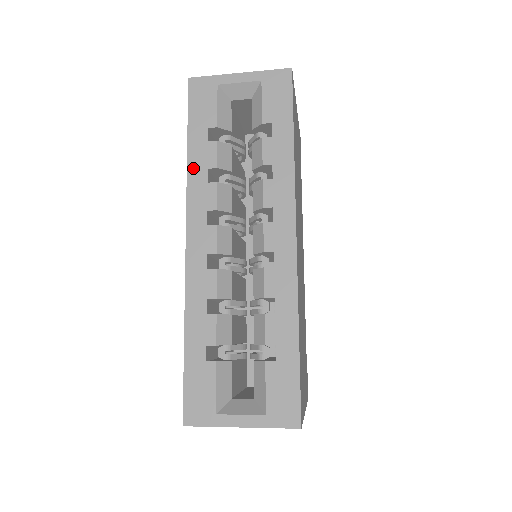
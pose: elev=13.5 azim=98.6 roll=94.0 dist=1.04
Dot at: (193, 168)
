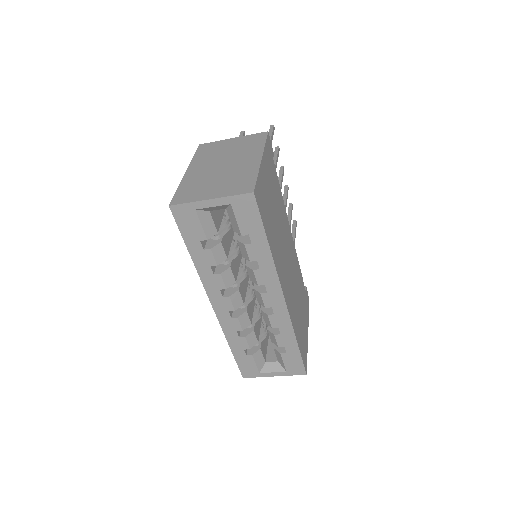
Dot at: (200, 267)
